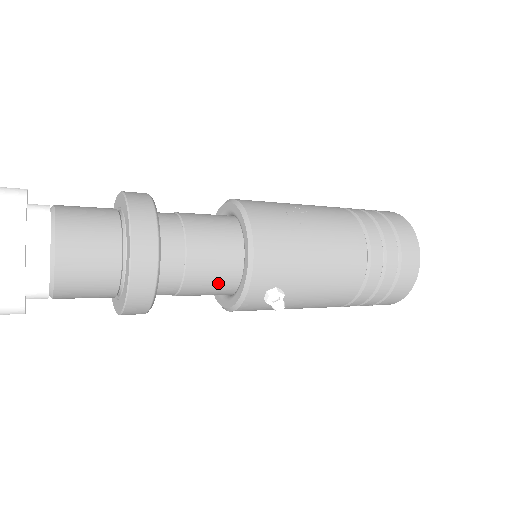
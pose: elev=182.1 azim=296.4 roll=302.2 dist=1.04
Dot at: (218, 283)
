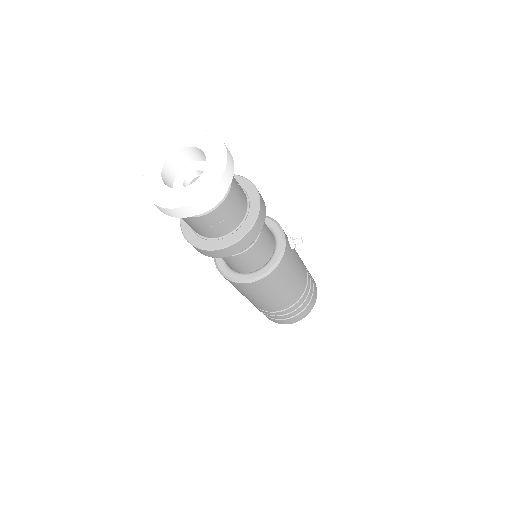
Dot at: (269, 232)
